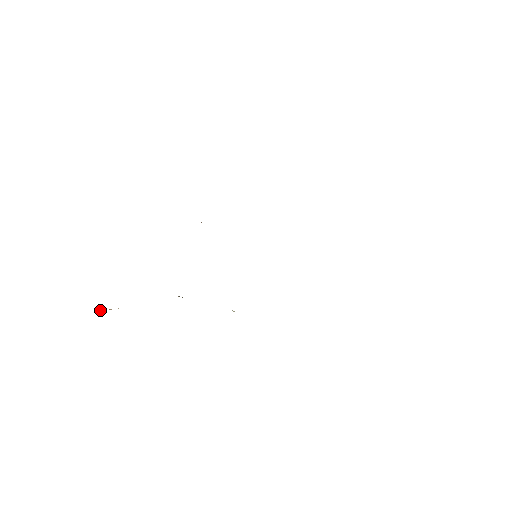
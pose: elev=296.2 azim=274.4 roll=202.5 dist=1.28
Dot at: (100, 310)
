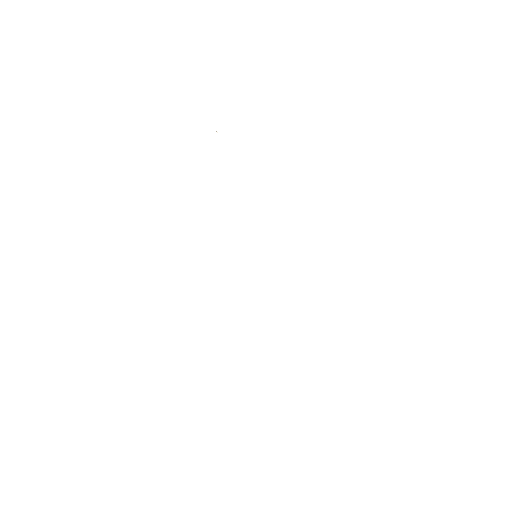
Dot at: occluded
